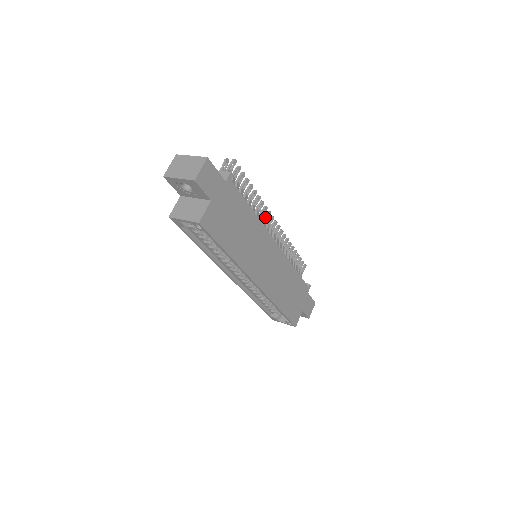
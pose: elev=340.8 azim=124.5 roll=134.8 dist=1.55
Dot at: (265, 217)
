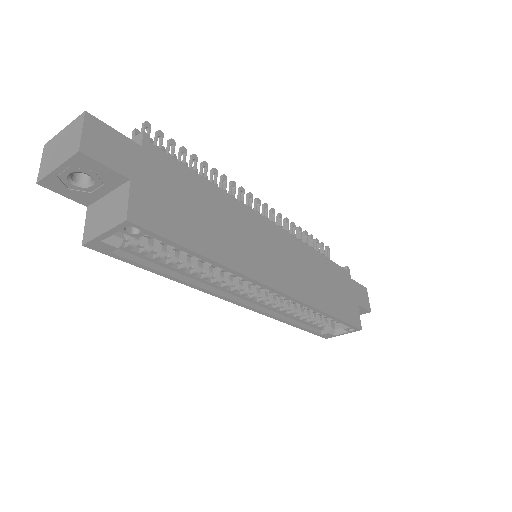
Dot at: (239, 197)
